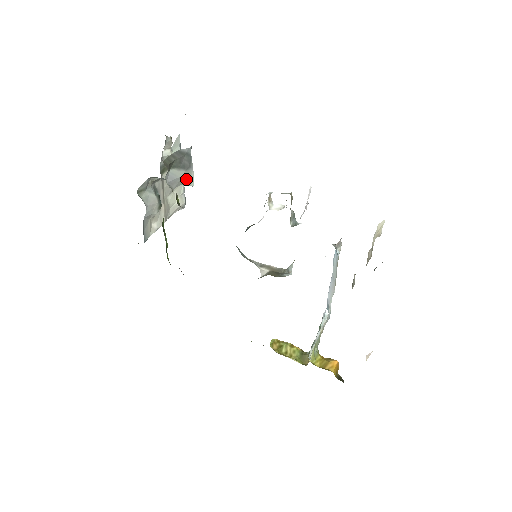
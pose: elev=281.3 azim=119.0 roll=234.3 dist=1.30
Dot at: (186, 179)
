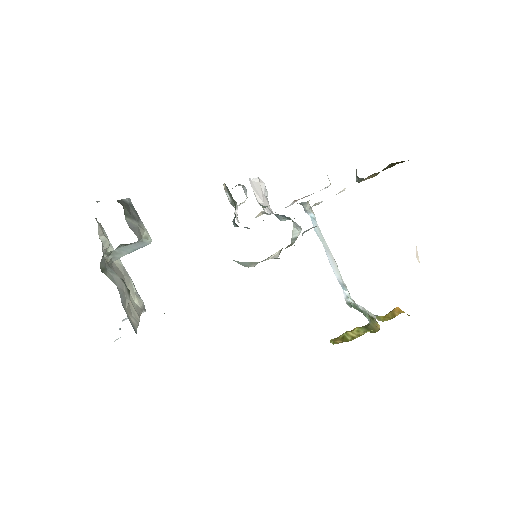
Dot at: (142, 233)
